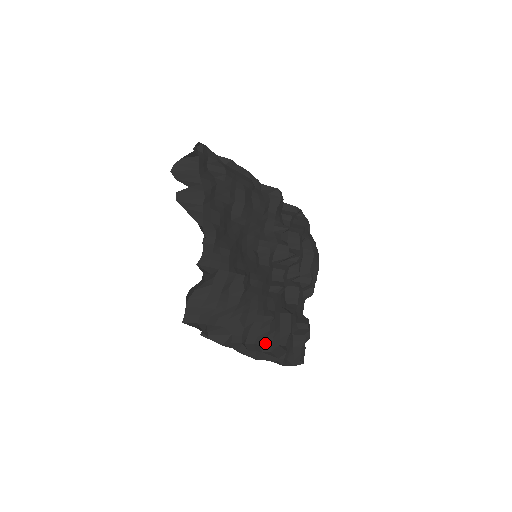
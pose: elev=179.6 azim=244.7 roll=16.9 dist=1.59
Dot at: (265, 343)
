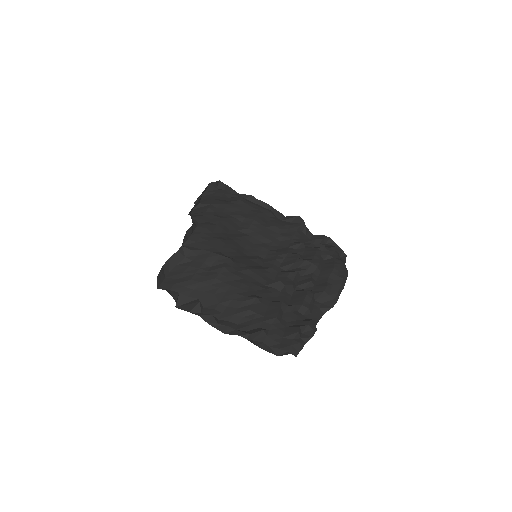
Dot at: (243, 323)
